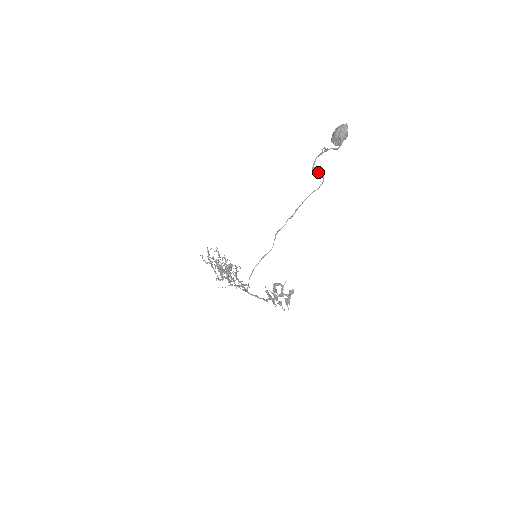
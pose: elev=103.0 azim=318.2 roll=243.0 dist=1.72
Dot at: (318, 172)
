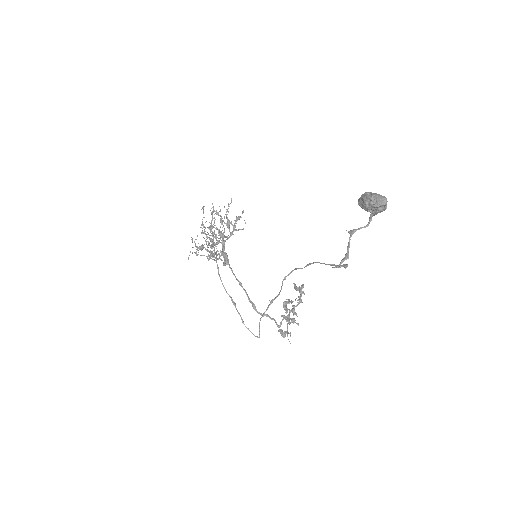
Dot at: (340, 267)
